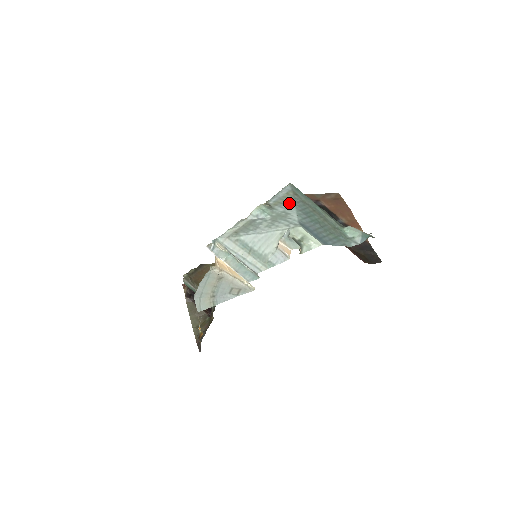
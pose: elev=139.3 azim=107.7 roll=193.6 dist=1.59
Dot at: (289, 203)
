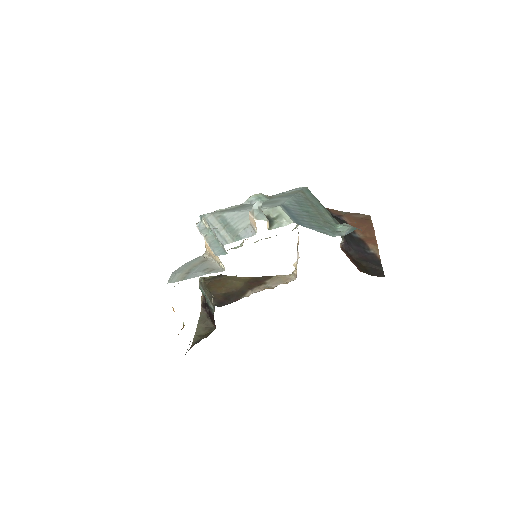
Dot at: (289, 195)
